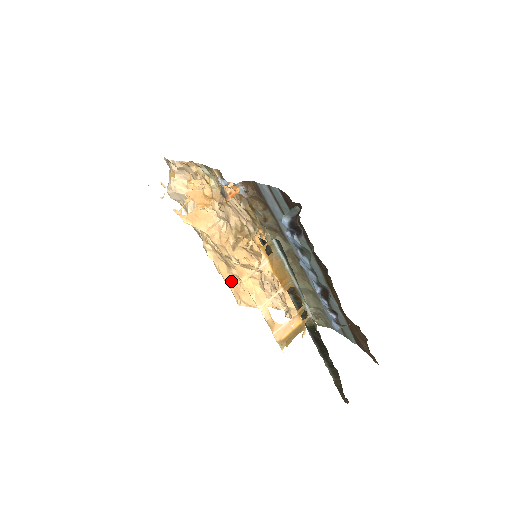
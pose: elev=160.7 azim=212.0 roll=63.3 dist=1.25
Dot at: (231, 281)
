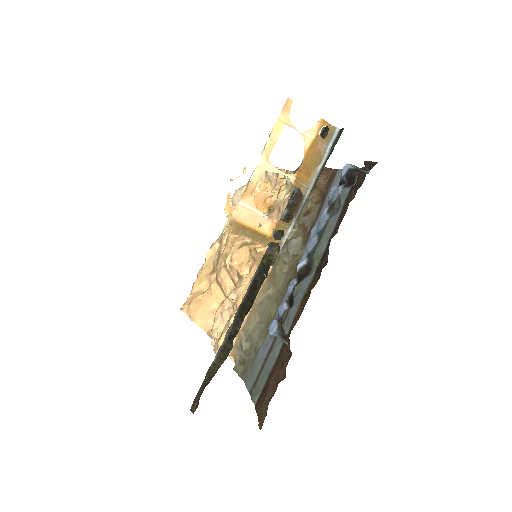
Dot at: (200, 285)
